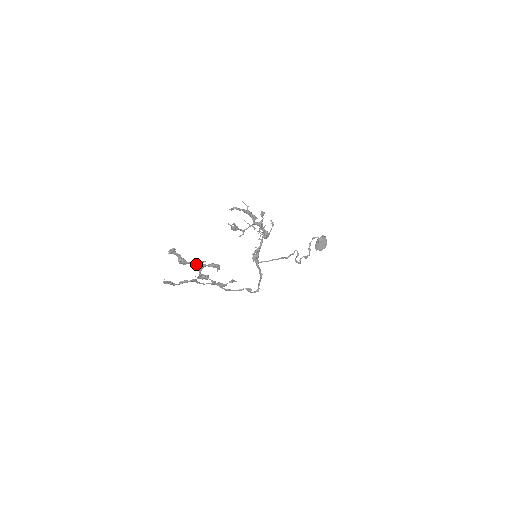
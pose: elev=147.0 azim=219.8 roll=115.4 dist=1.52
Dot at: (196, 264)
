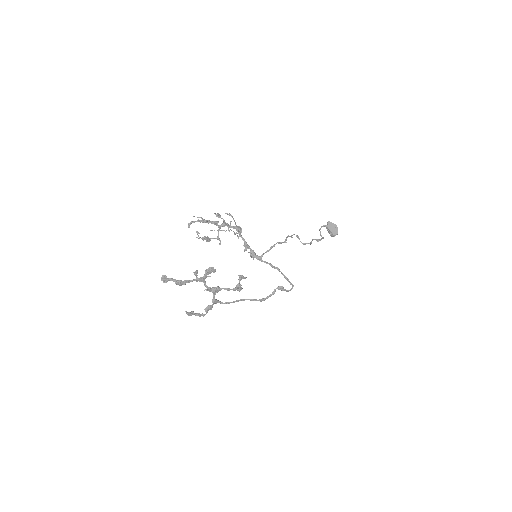
Dot at: (195, 280)
